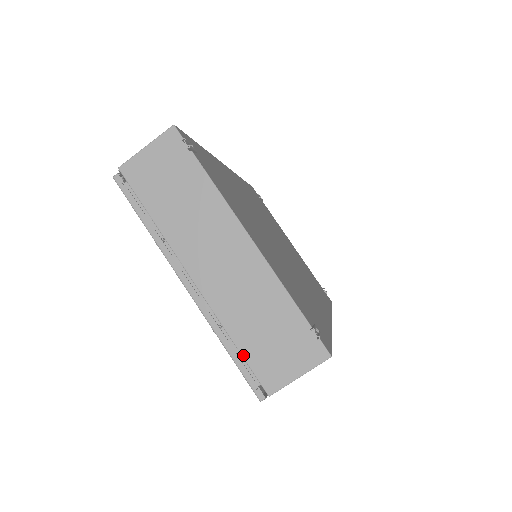
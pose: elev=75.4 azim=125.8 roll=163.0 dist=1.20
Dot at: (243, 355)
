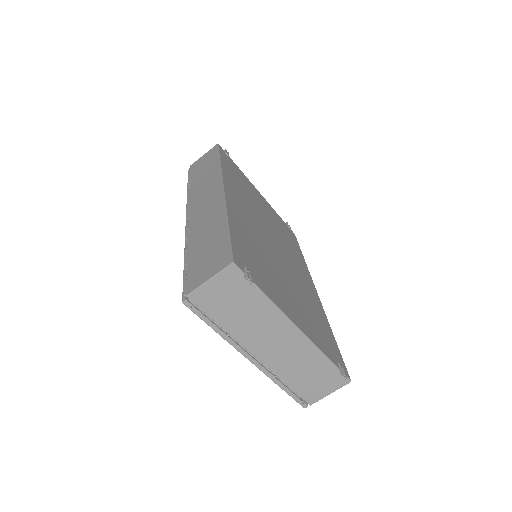
Dot at: (294, 390)
